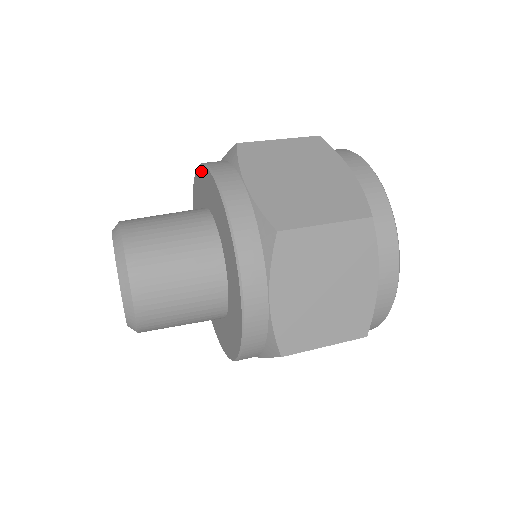
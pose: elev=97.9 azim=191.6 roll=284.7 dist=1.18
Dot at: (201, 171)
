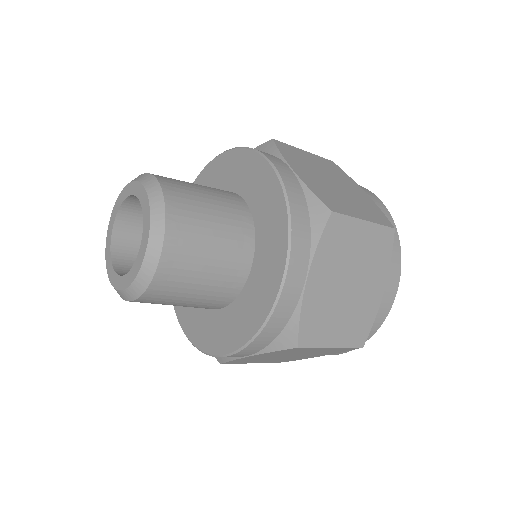
Dot at: (229, 155)
